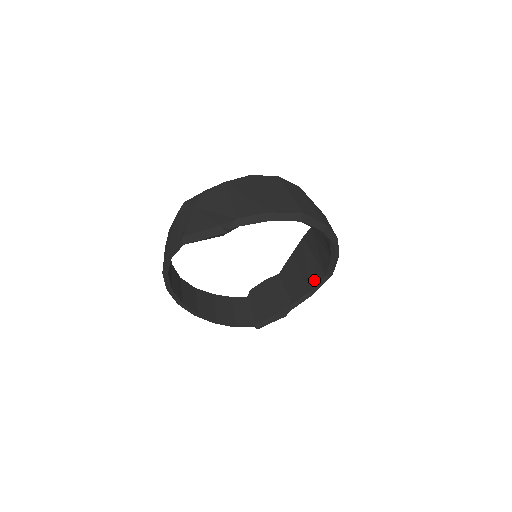
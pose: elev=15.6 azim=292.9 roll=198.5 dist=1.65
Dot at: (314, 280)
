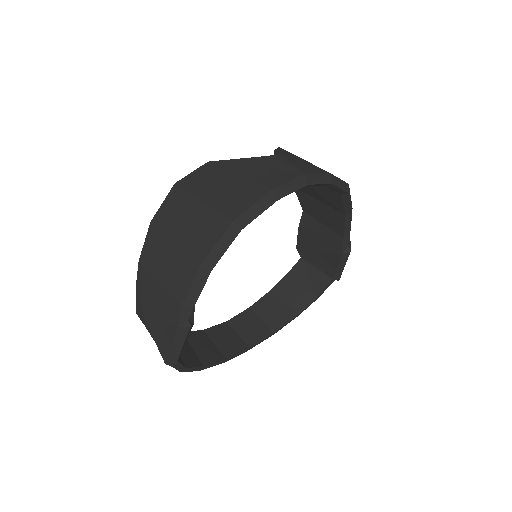
Dot at: (337, 203)
